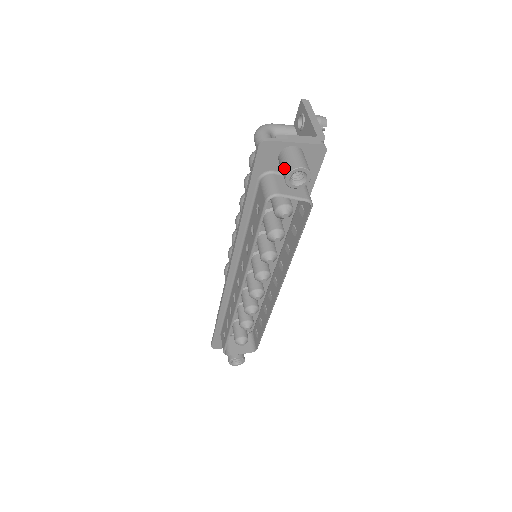
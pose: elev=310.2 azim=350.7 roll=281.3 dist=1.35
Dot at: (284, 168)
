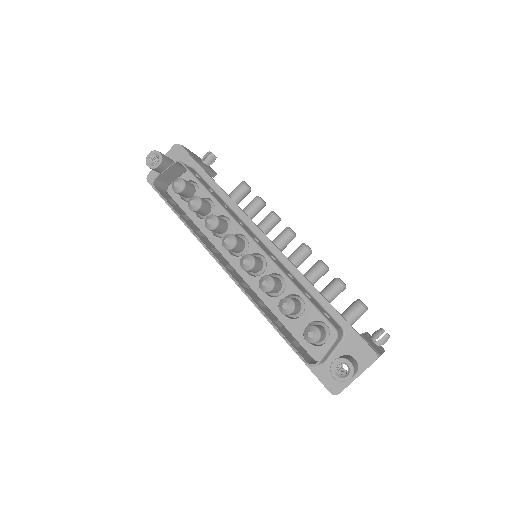
Dot at: occluded
